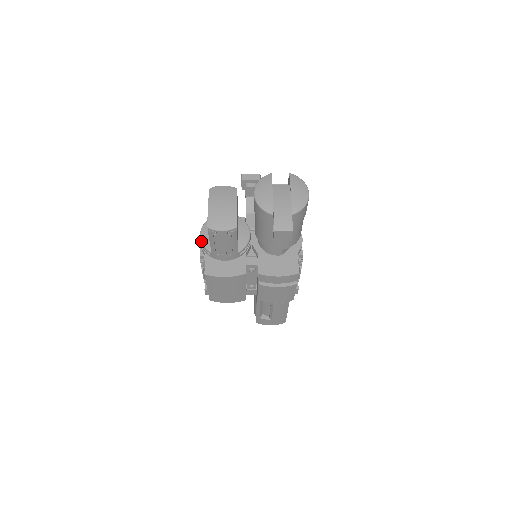
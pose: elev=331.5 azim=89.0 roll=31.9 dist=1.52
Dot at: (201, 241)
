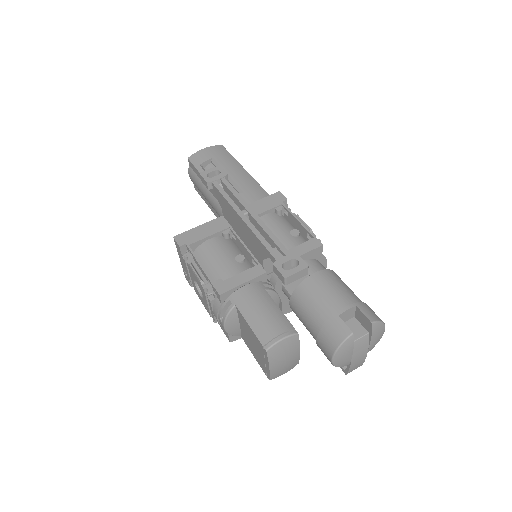
Dot at: occluded
